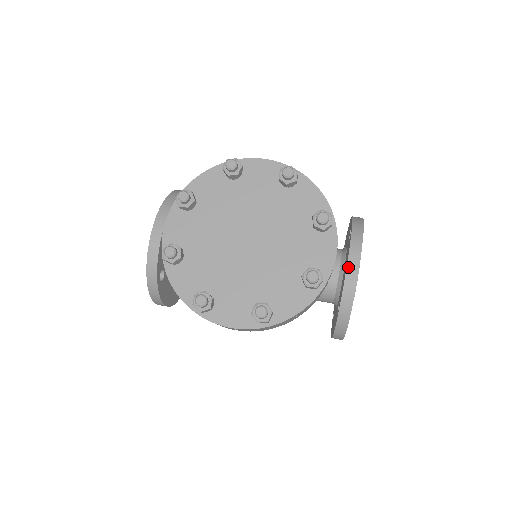
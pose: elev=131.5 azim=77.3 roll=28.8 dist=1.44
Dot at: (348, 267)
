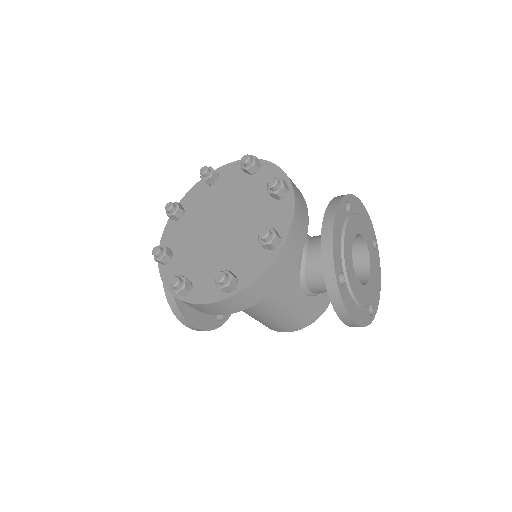
Dot at: (322, 231)
